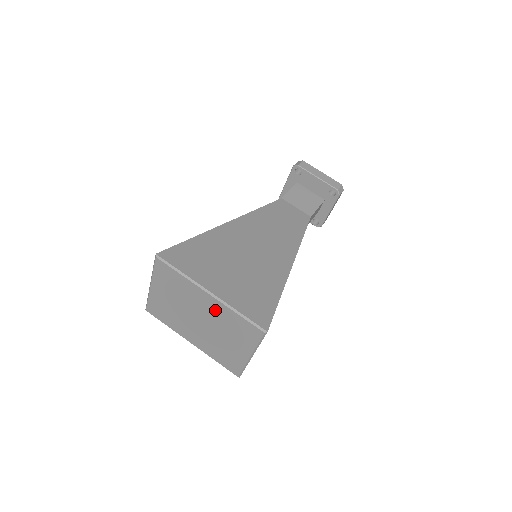
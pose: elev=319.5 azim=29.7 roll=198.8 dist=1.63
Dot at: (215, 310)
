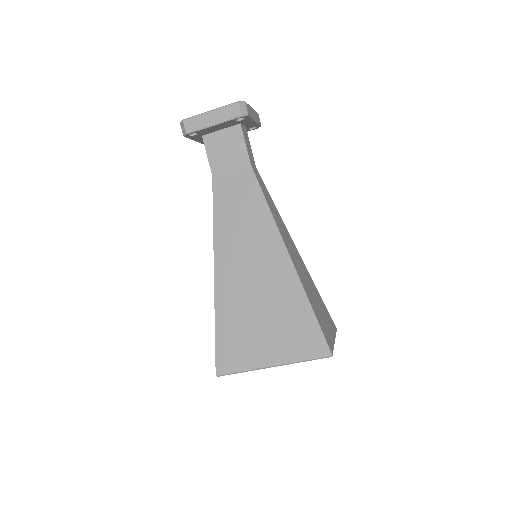
Dot at: occluded
